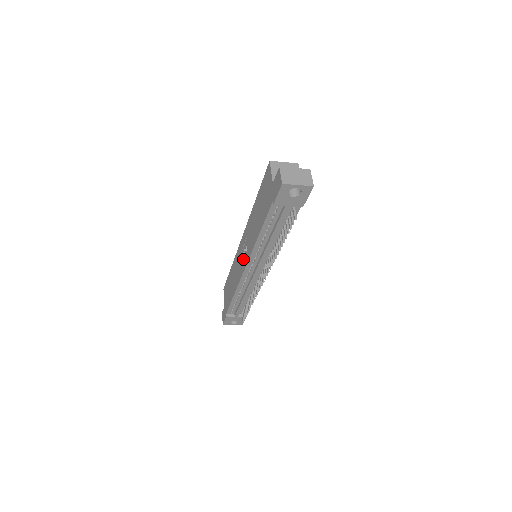
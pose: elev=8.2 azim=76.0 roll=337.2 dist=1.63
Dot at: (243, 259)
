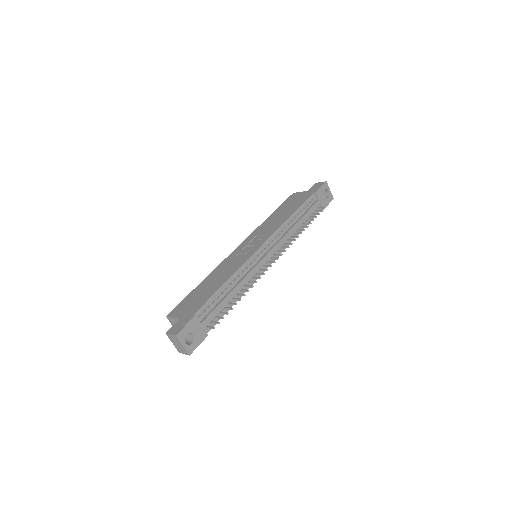
Dot at: (253, 246)
